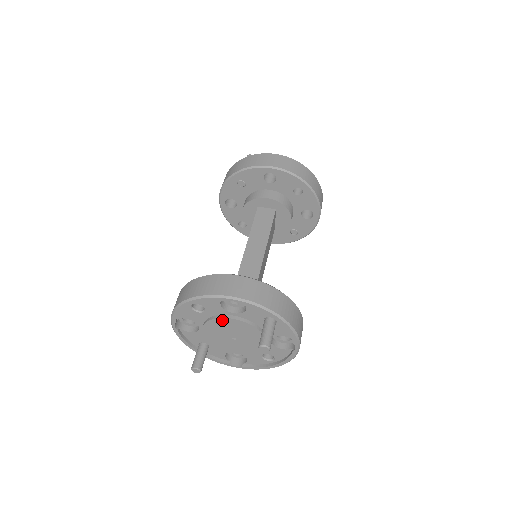
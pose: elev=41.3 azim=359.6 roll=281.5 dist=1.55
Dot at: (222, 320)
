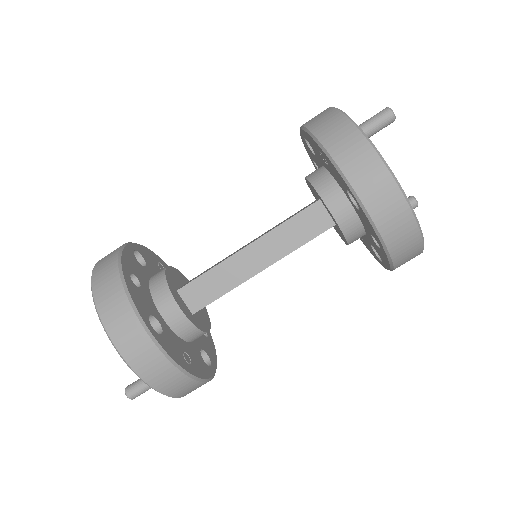
Dot at: occluded
